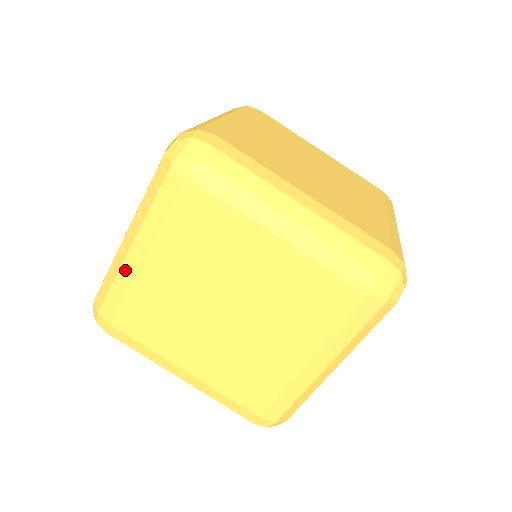
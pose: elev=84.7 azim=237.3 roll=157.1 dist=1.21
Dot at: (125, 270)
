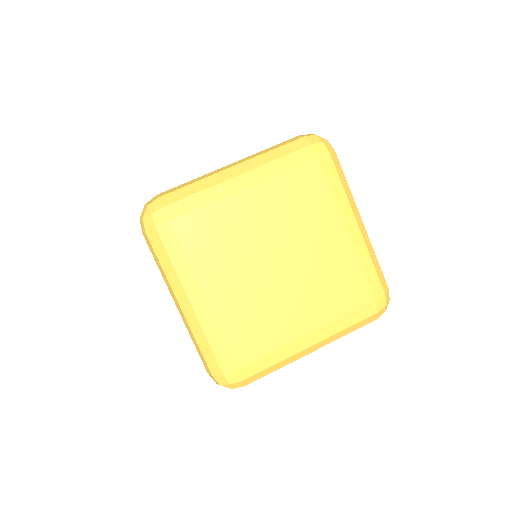
Dot at: (204, 321)
